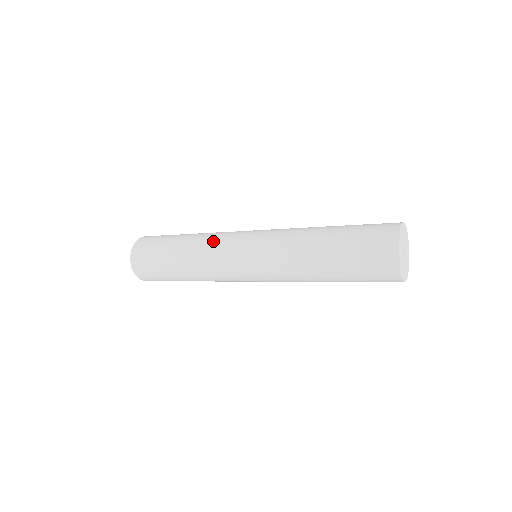
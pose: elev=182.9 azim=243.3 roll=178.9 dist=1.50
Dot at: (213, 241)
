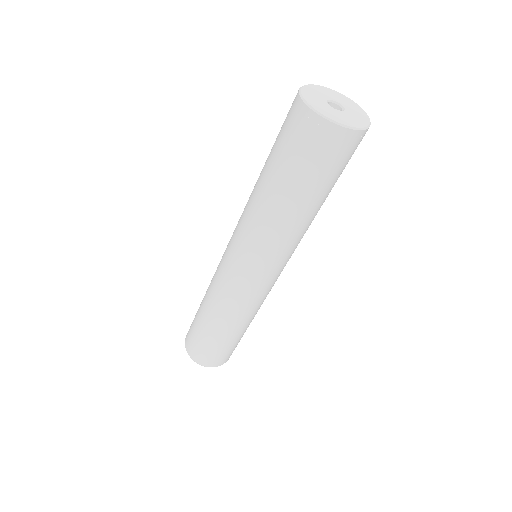
Dot at: occluded
